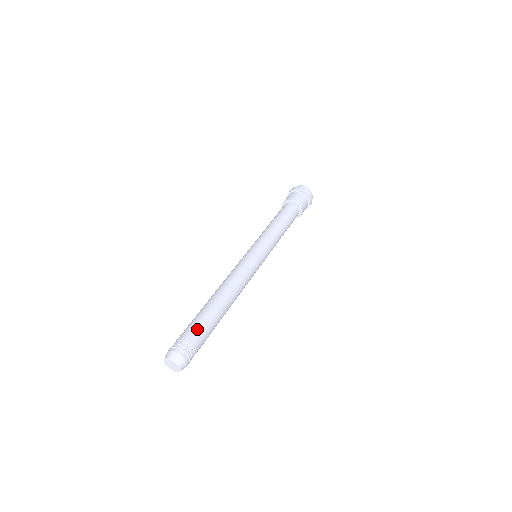
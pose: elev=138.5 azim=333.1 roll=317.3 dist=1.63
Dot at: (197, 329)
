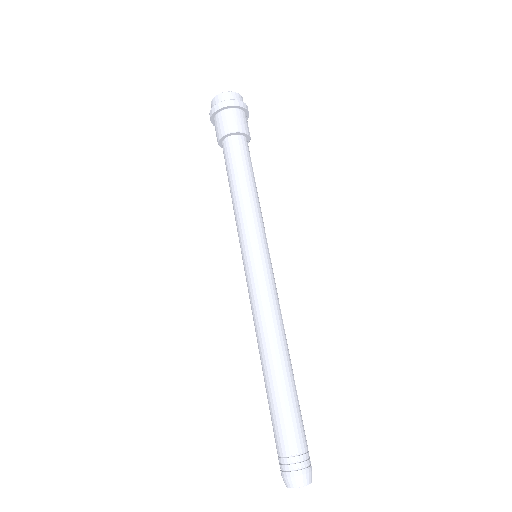
Dot at: (294, 427)
